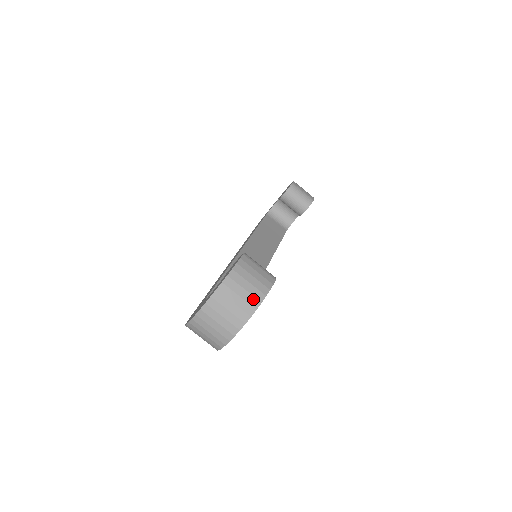
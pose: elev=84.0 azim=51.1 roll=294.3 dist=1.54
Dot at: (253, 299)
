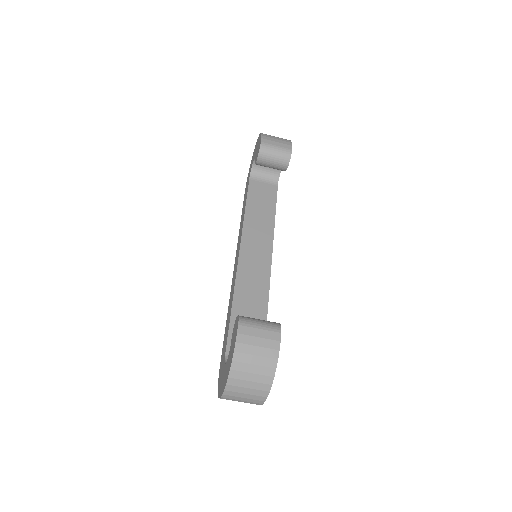
Dot at: (267, 369)
